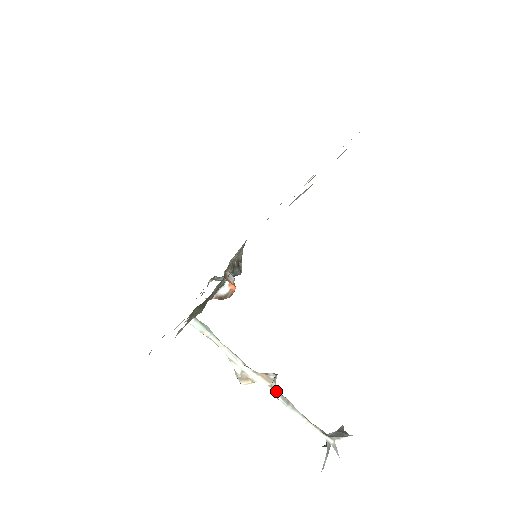
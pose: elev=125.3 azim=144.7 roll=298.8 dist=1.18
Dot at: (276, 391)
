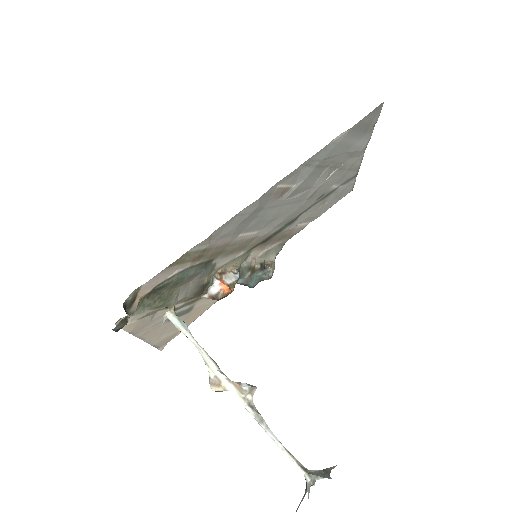
Dot at: (250, 405)
